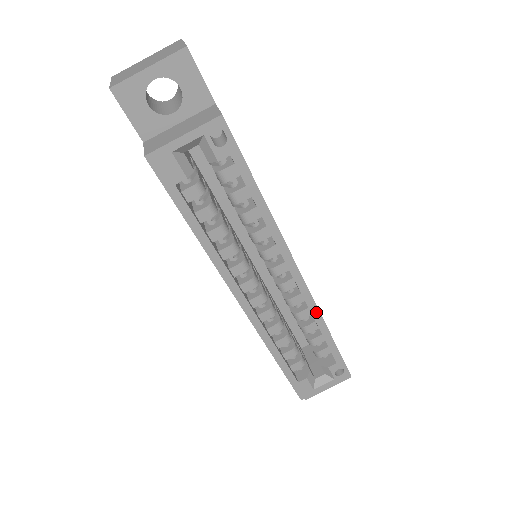
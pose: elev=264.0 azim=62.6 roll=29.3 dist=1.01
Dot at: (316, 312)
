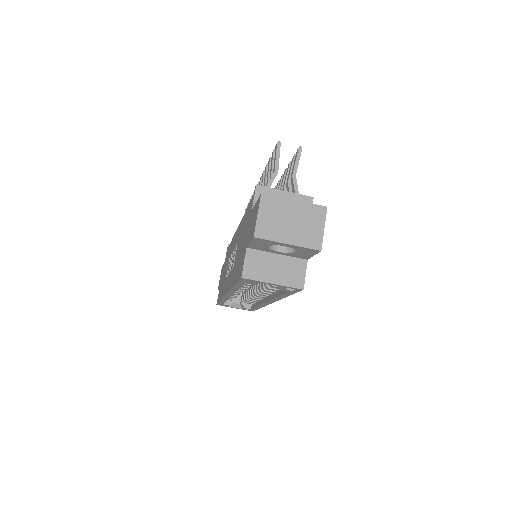
Dot at: (263, 306)
